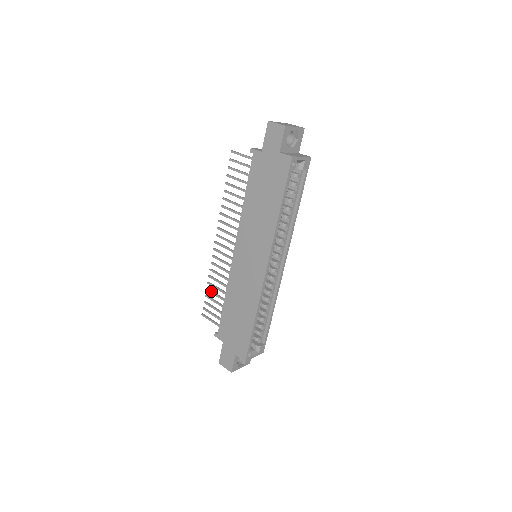
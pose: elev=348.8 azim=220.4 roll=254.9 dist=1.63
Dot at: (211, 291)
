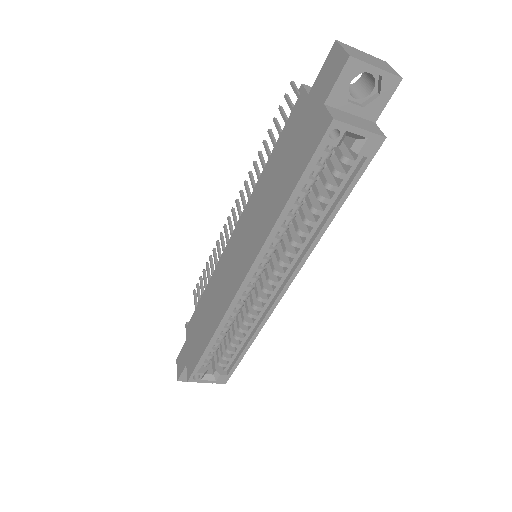
Dot at: (207, 269)
